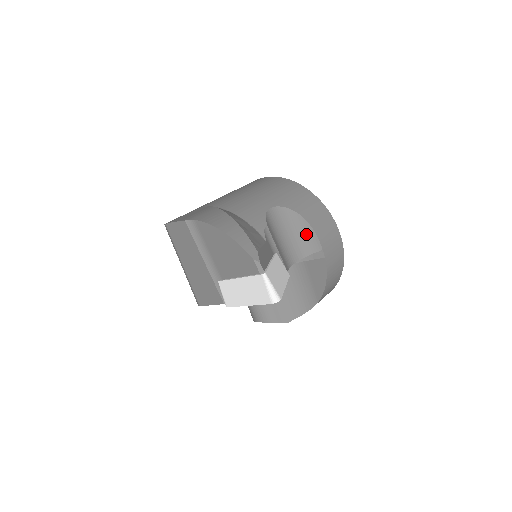
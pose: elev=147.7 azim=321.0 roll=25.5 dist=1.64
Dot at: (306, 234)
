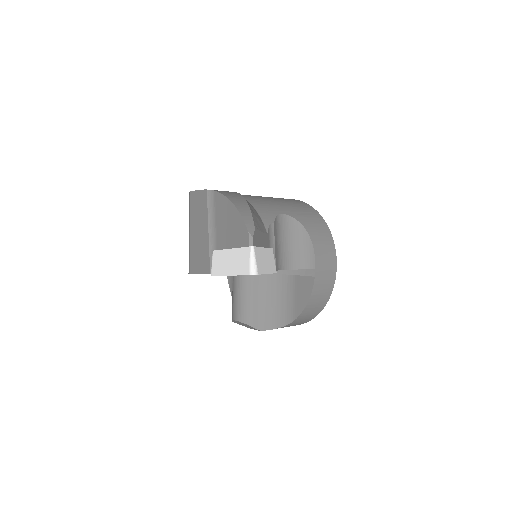
Dot at: (306, 249)
